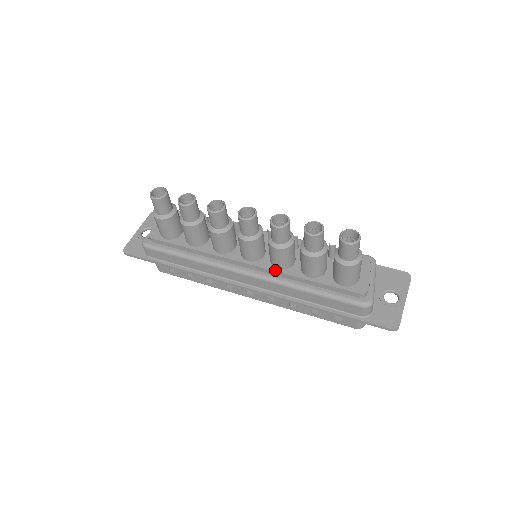
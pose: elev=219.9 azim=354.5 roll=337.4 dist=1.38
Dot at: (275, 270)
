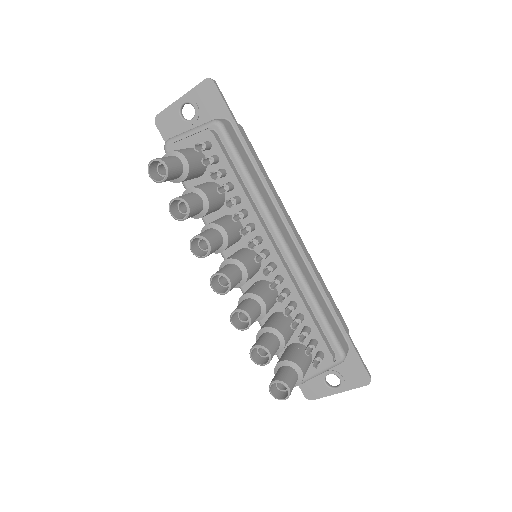
Dot at: occluded
